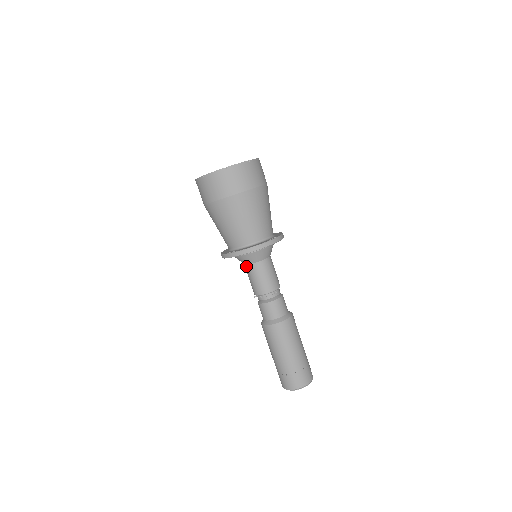
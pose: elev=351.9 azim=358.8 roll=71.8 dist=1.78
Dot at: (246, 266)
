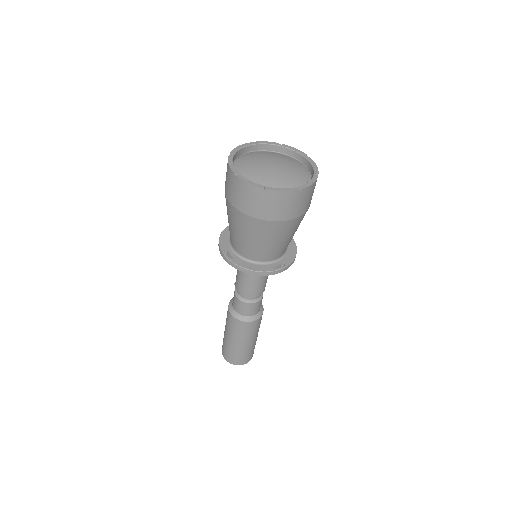
Dot at: occluded
